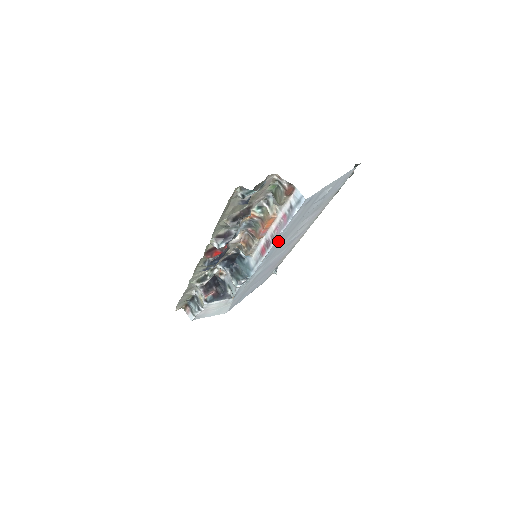
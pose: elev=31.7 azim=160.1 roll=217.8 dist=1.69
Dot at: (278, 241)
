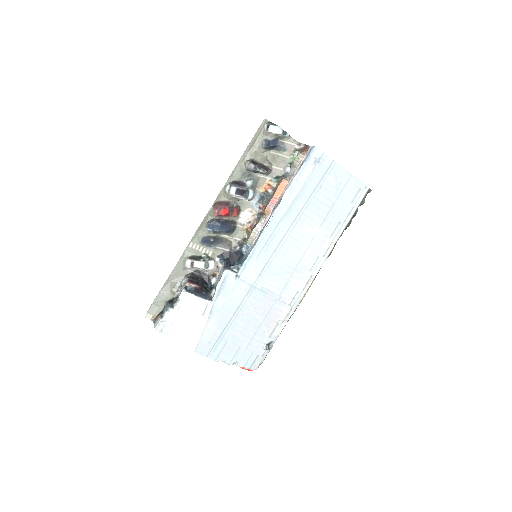
Dot at: (282, 213)
